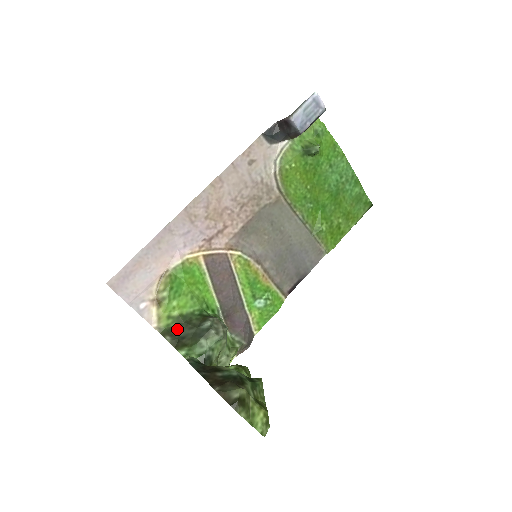
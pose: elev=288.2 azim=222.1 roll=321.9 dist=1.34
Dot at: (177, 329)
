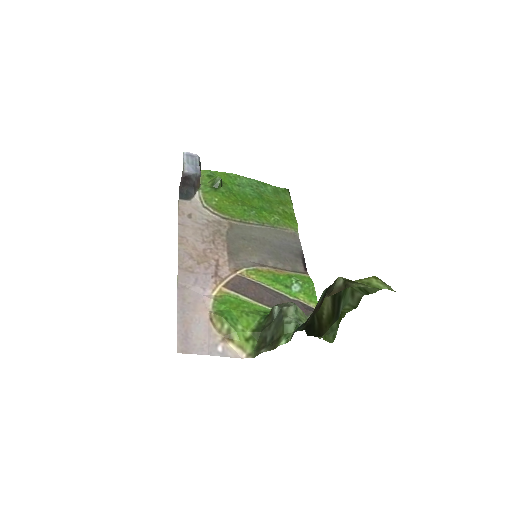
Dot at: (262, 341)
